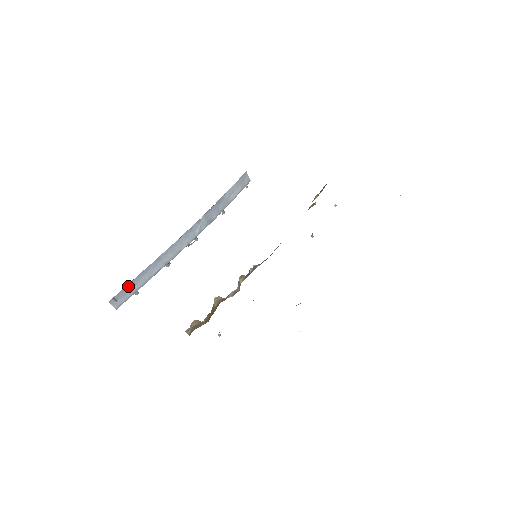
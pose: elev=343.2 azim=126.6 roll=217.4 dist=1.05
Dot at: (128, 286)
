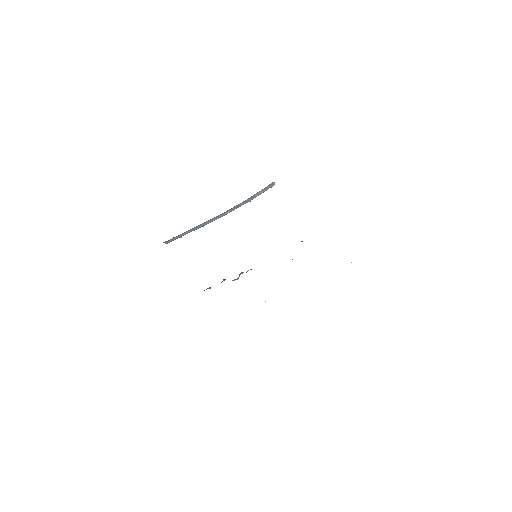
Dot at: (176, 236)
